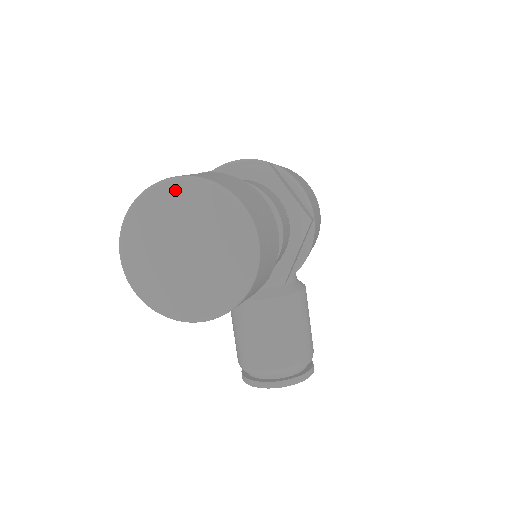
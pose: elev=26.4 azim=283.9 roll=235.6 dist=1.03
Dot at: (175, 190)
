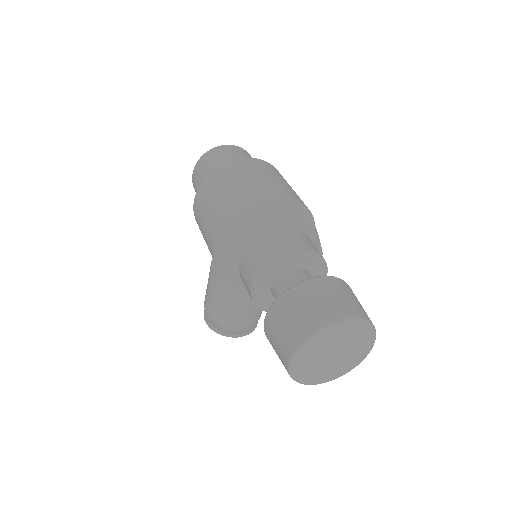
Dot at: (346, 326)
